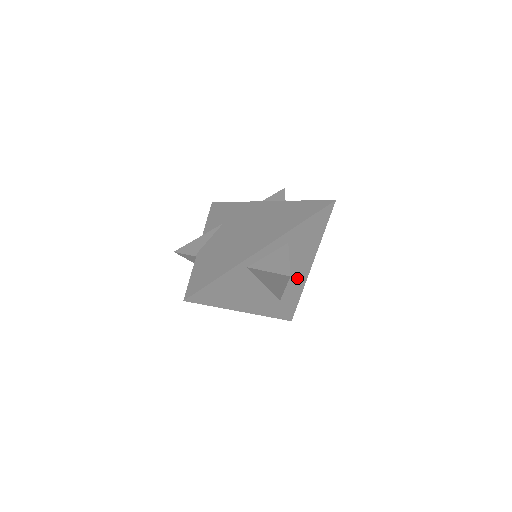
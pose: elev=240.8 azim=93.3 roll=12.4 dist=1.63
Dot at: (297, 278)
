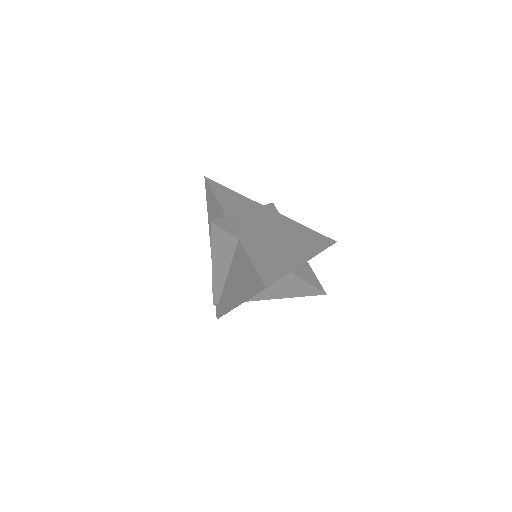
Dot at: occluded
